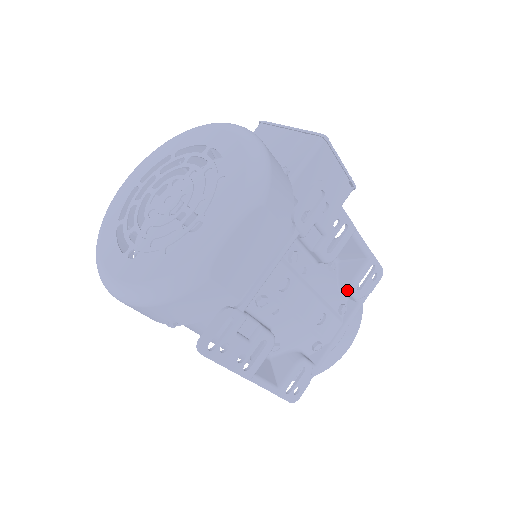
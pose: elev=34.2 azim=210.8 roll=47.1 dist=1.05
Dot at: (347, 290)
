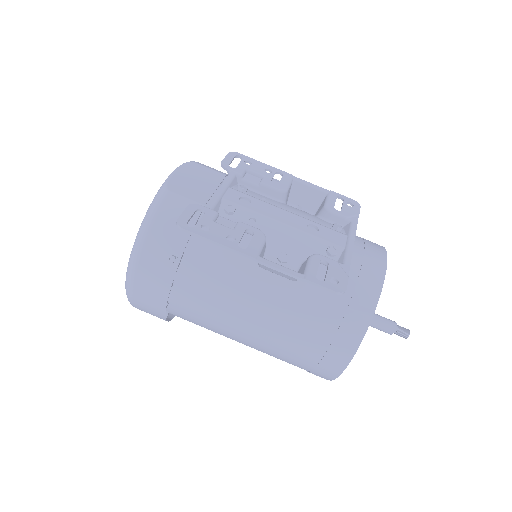
Dot at: (327, 214)
